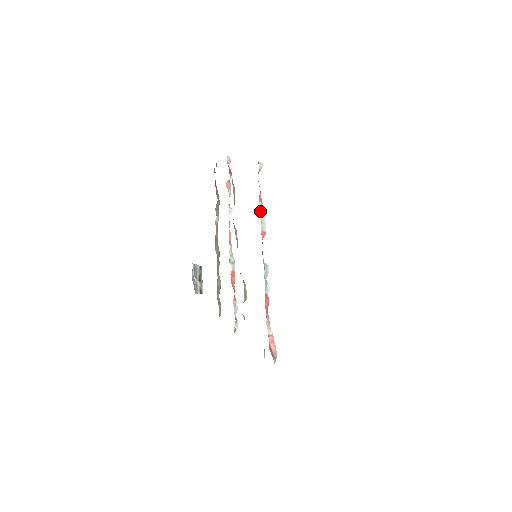
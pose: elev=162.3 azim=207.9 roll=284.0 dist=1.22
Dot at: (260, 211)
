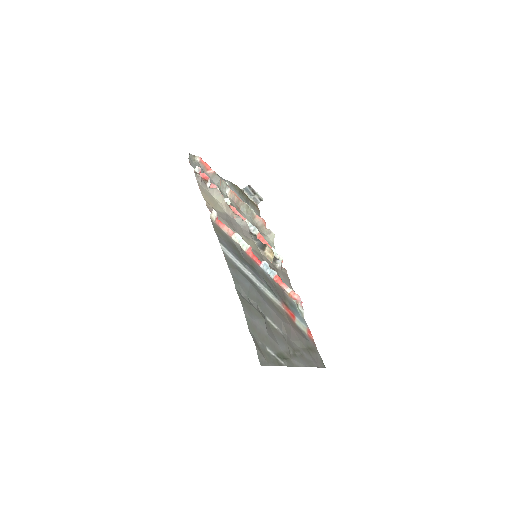
Dot at: (236, 242)
